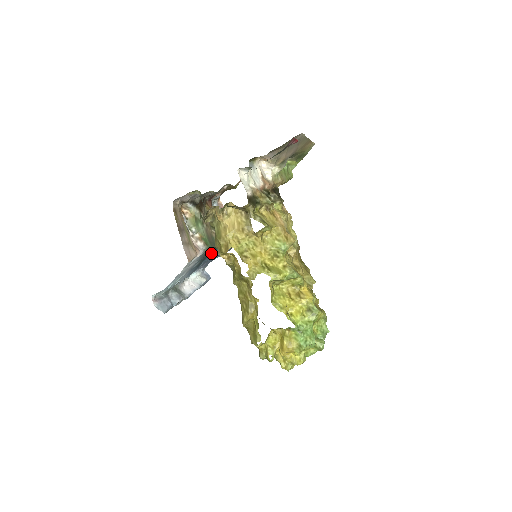
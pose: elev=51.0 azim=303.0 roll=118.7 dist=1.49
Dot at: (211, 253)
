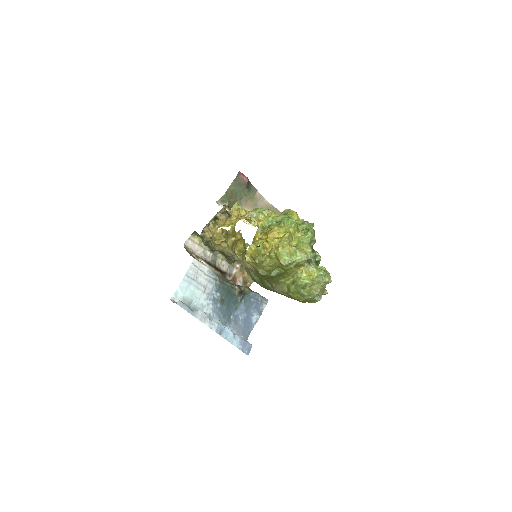
Dot at: (236, 303)
